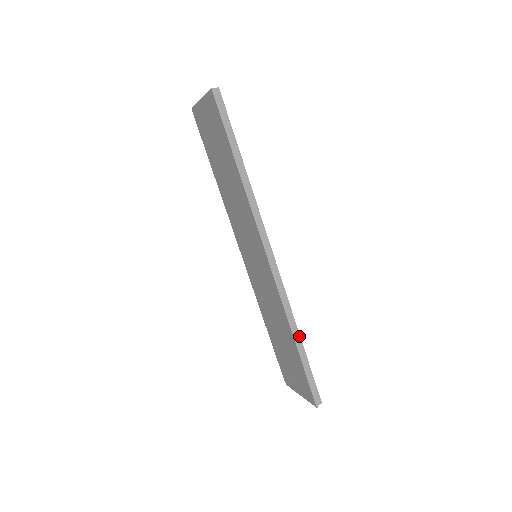
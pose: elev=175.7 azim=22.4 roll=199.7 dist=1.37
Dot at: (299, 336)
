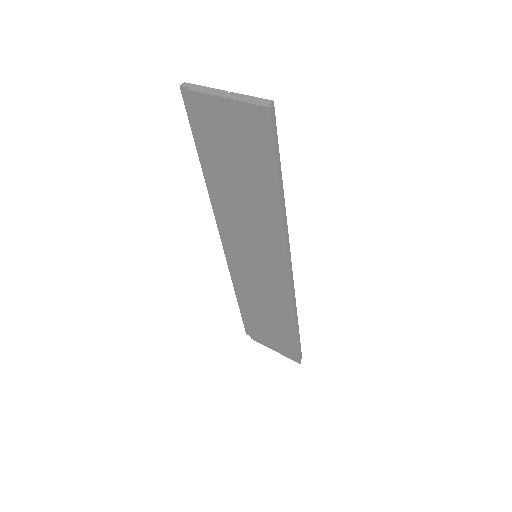
Dot at: (297, 321)
